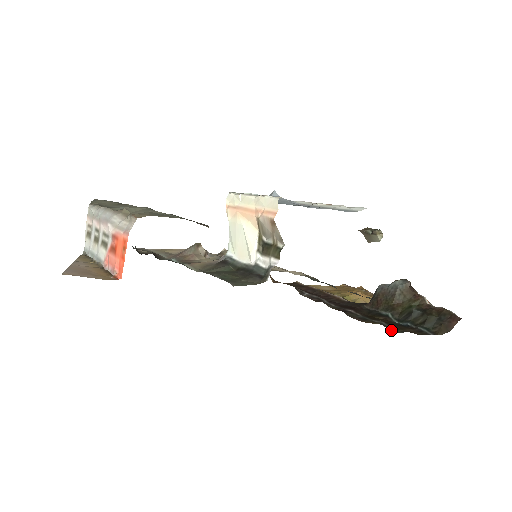
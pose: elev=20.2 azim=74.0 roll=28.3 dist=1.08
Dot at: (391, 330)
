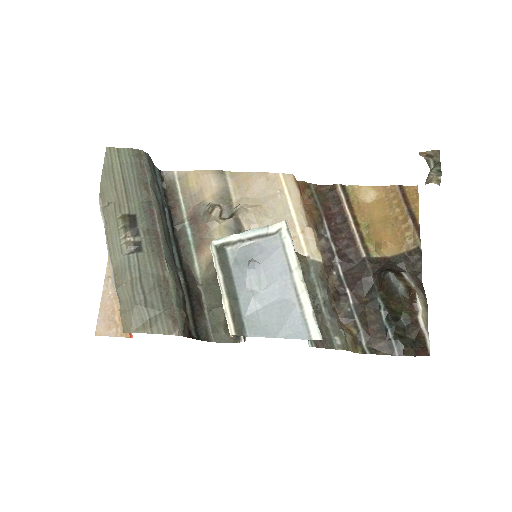
Dot at: (361, 344)
